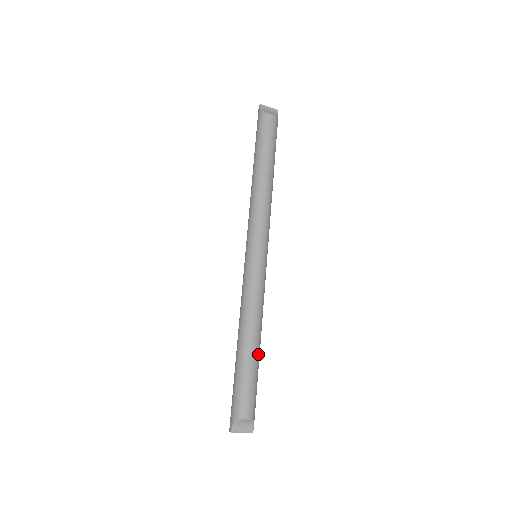
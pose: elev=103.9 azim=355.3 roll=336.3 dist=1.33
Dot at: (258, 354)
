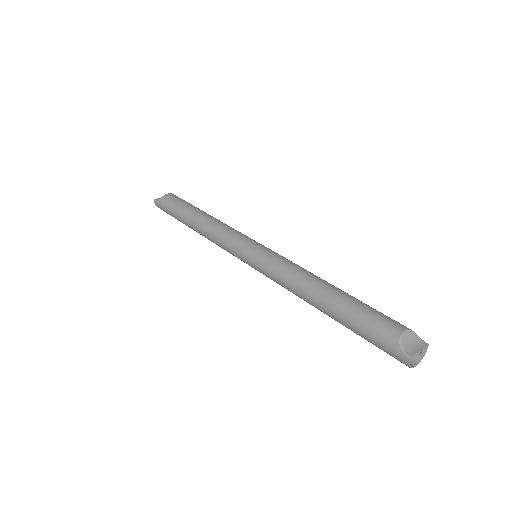
Dot at: (344, 292)
